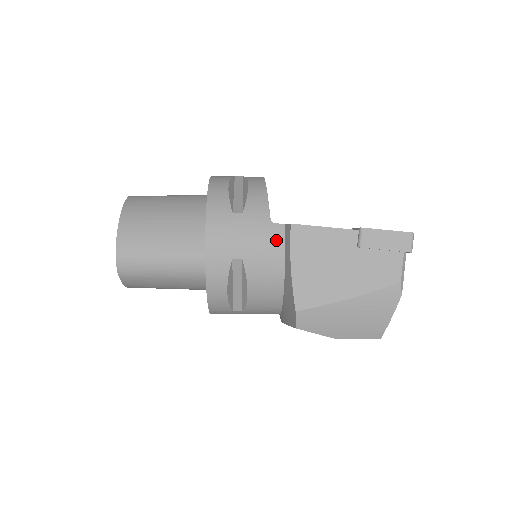
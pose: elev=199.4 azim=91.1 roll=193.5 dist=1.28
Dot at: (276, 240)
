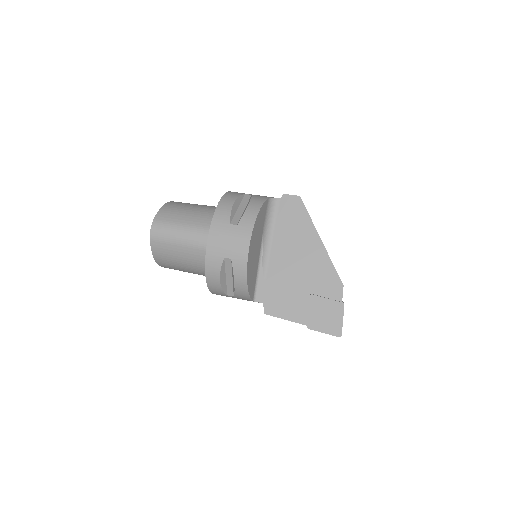
Dot at: occluded
